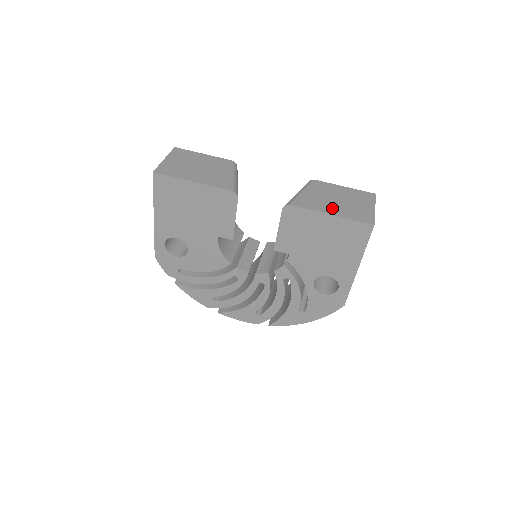
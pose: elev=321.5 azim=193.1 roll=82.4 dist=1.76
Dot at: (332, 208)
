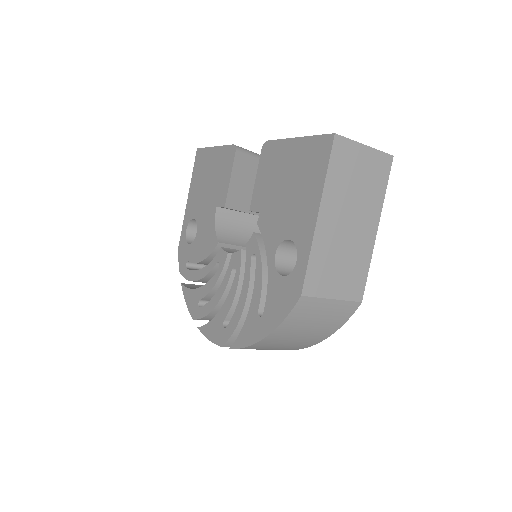
Dot at: occluded
